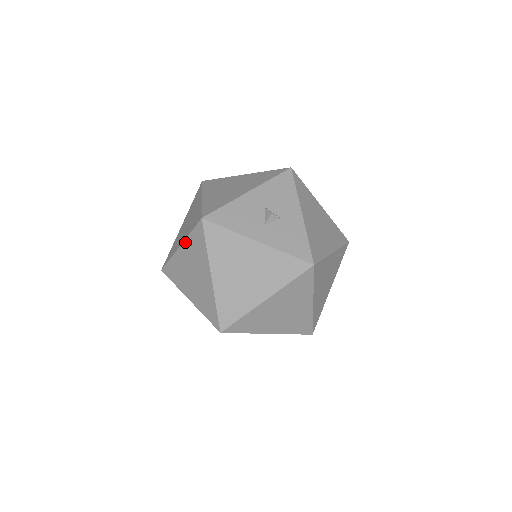
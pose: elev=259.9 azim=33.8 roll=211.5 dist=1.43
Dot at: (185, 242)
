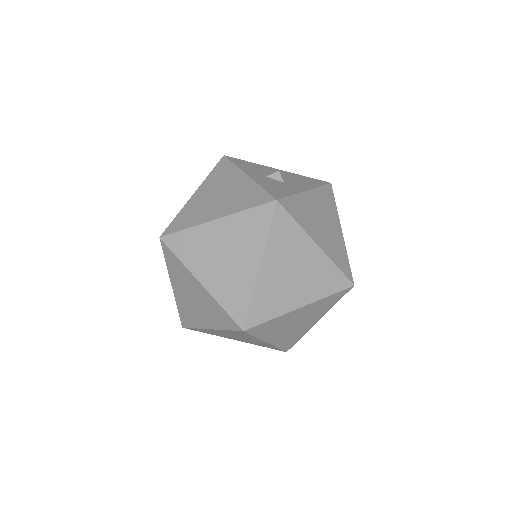
Dot at: occluded
